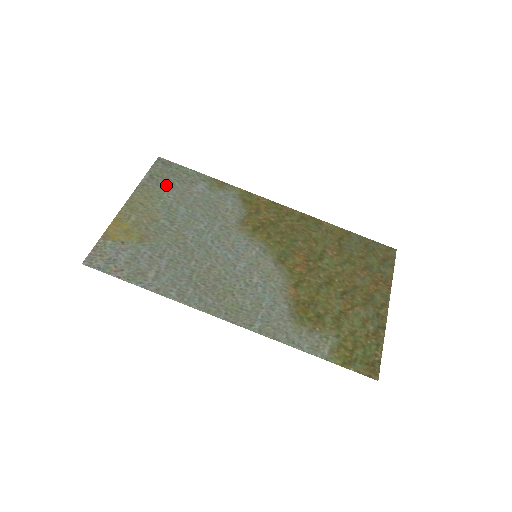
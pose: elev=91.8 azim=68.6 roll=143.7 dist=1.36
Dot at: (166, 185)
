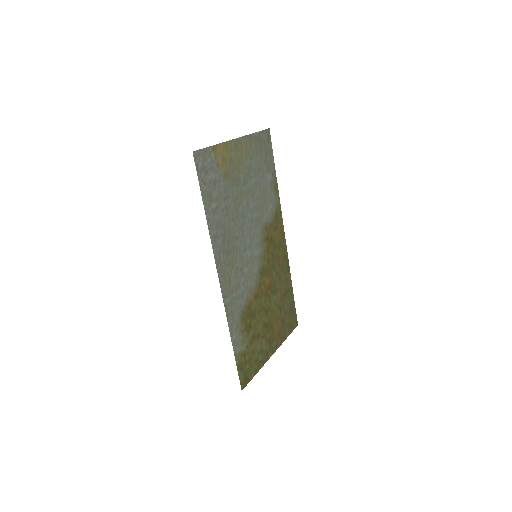
Dot at: (259, 153)
